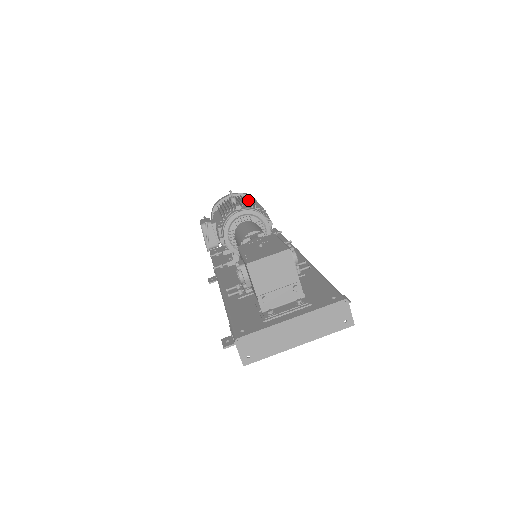
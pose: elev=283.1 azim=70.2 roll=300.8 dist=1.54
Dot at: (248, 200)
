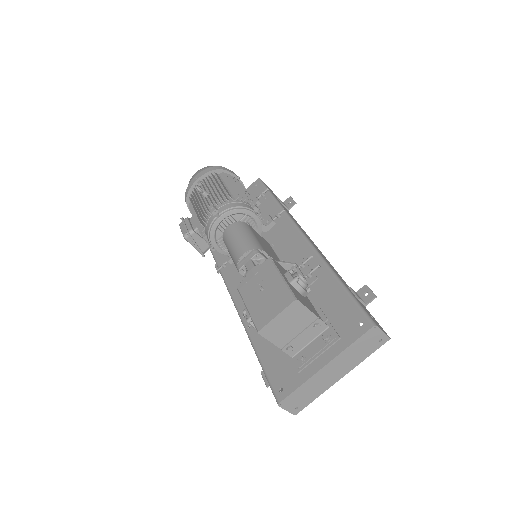
Dot at: occluded
